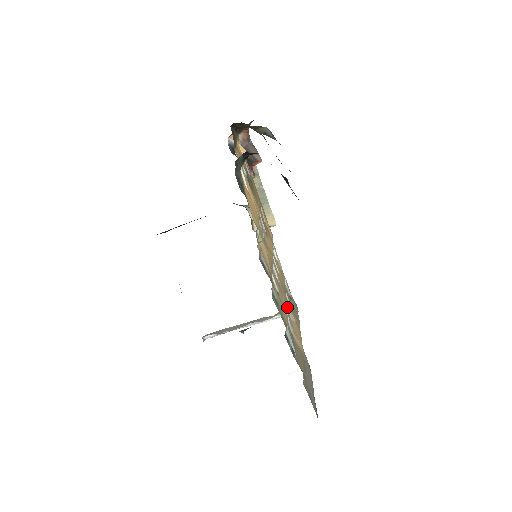
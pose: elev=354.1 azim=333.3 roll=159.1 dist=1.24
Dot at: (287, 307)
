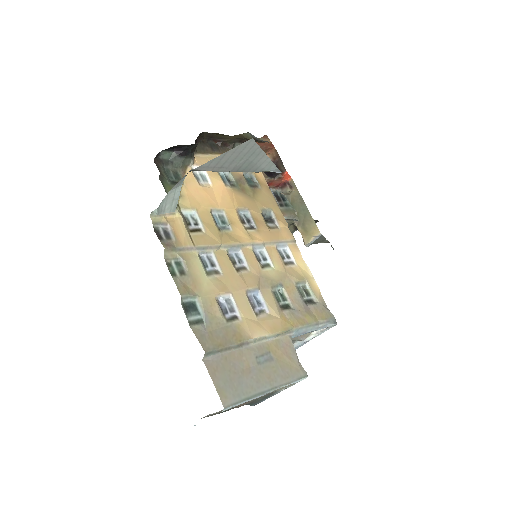
Dot at: (261, 298)
